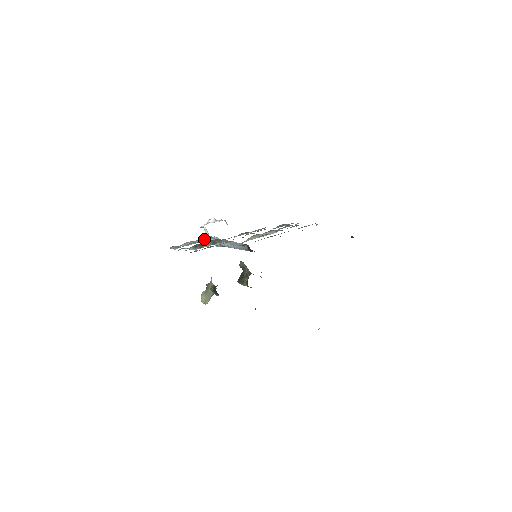
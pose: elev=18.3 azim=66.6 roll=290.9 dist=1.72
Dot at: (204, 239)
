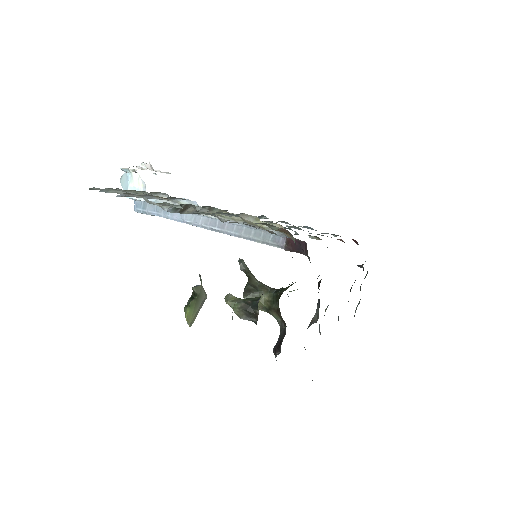
Dot at: occluded
